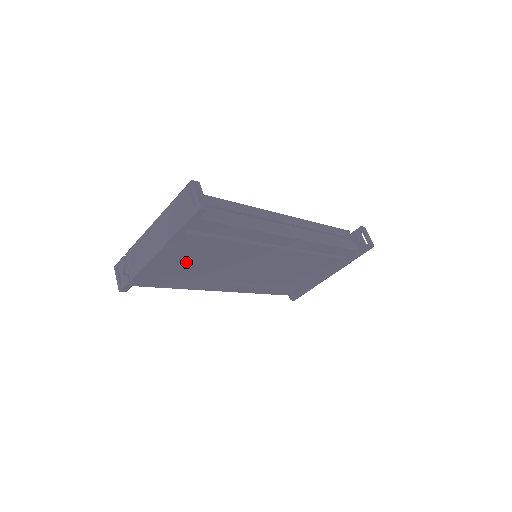
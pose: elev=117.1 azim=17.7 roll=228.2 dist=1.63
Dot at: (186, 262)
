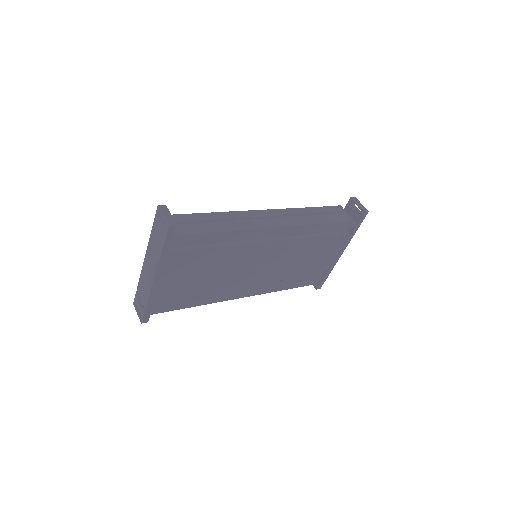
Dot at: (187, 279)
